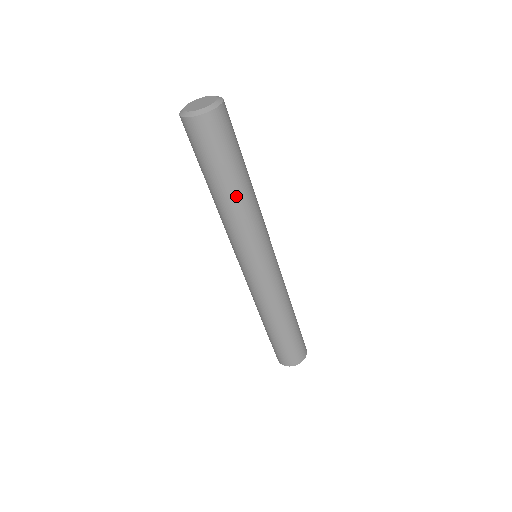
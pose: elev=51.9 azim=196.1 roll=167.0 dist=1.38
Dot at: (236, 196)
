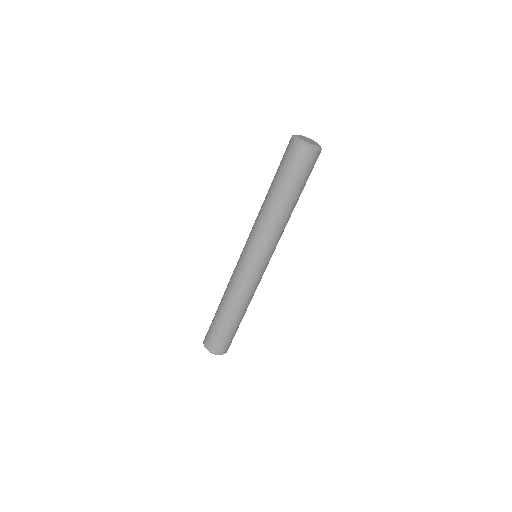
Dot at: (293, 208)
